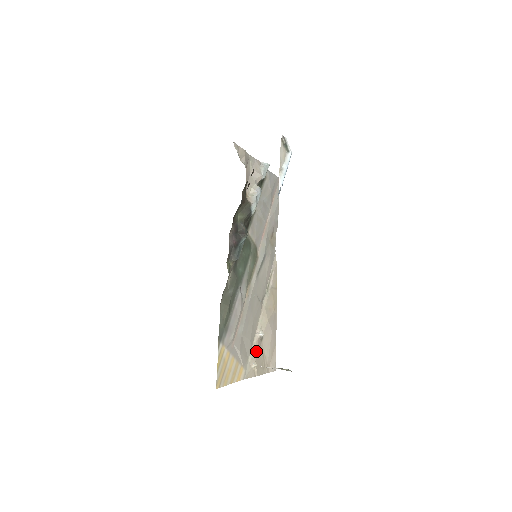
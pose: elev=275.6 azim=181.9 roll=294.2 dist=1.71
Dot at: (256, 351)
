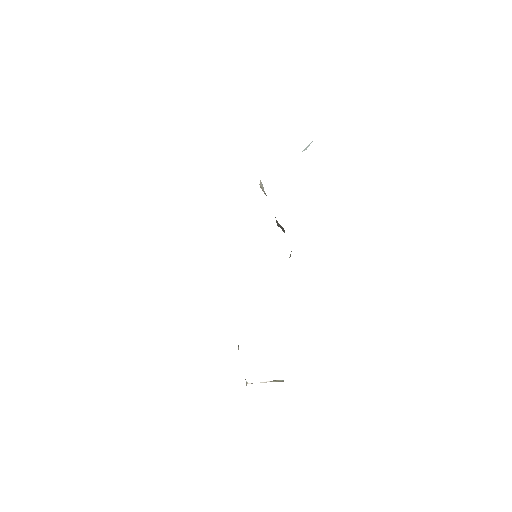
Dot at: occluded
